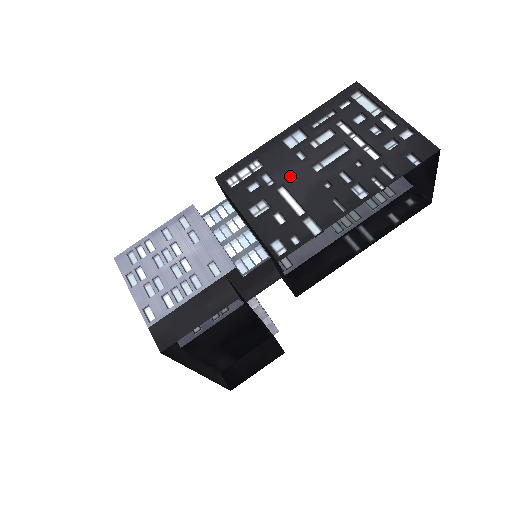
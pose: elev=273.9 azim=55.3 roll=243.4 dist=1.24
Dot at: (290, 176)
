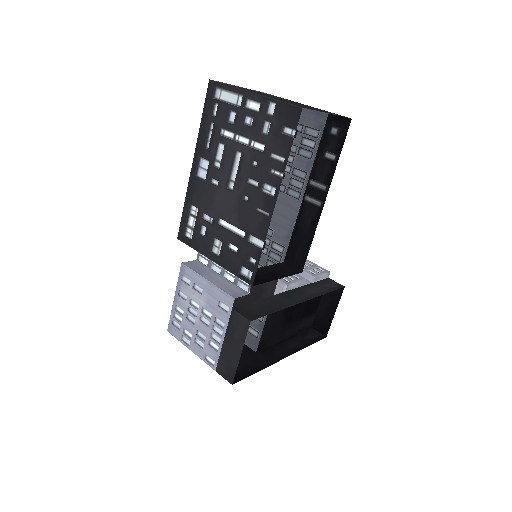
Dot at: (218, 207)
